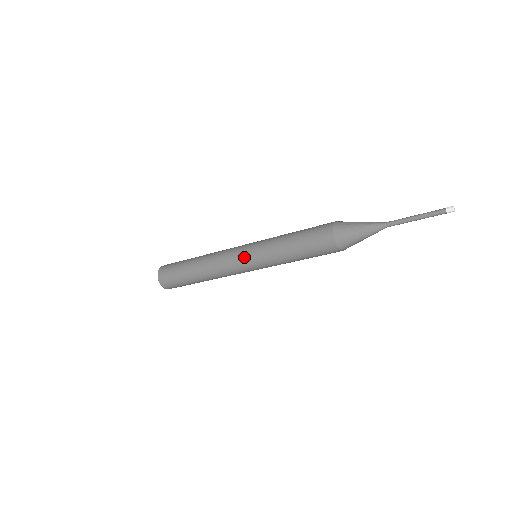
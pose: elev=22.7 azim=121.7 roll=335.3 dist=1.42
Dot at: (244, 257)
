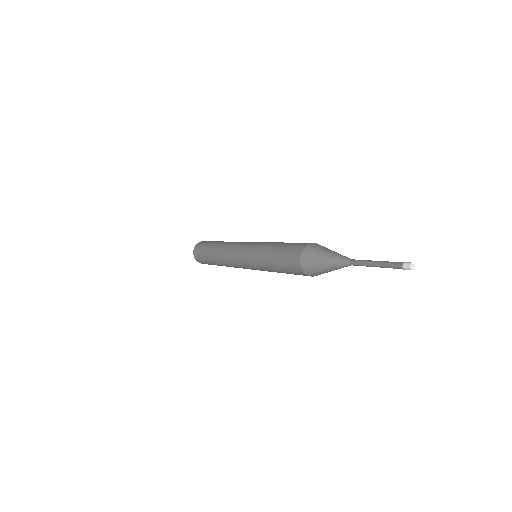
Dot at: (245, 267)
